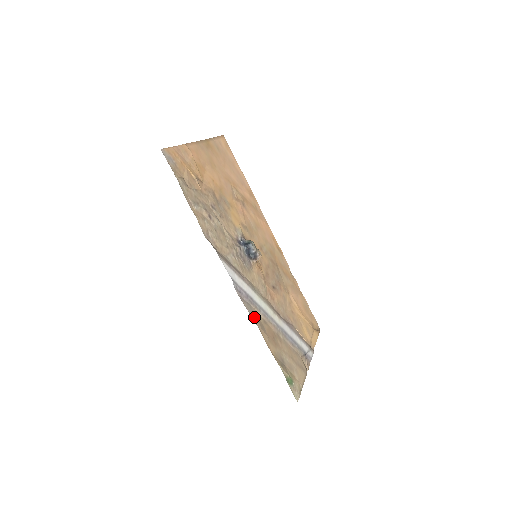
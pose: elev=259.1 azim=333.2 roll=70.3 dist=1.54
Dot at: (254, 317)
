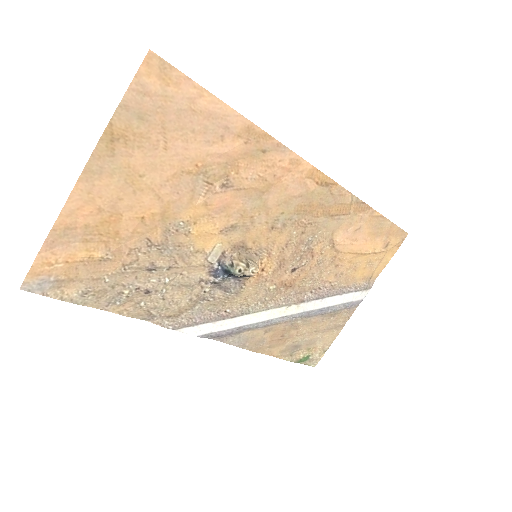
Dot at: (244, 344)
